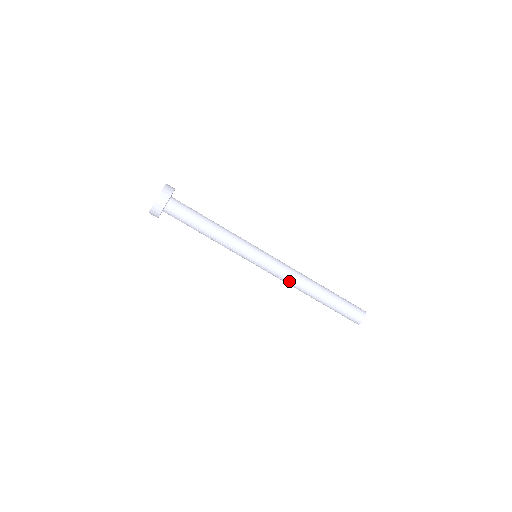
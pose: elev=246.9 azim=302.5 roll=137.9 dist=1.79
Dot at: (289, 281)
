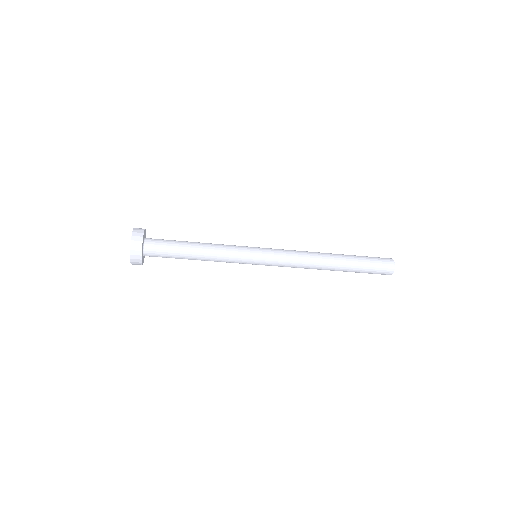
Dot at: occluded
